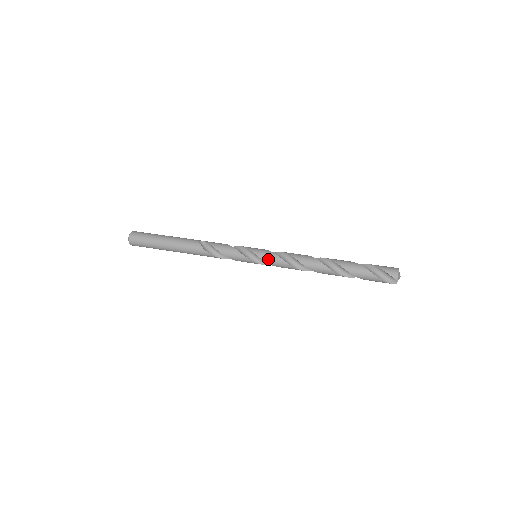
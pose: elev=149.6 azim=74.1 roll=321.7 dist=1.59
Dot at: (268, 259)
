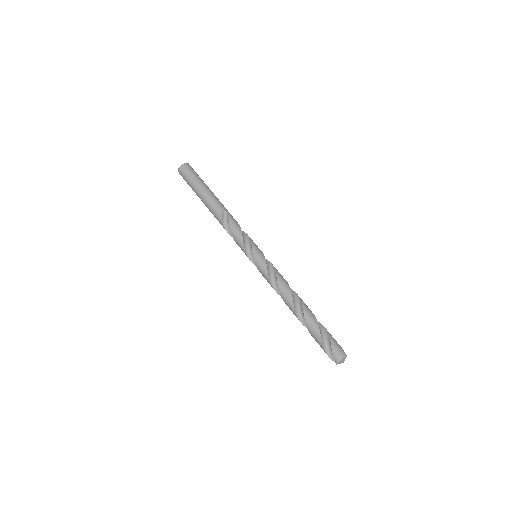
Dot at: (259, 268)
